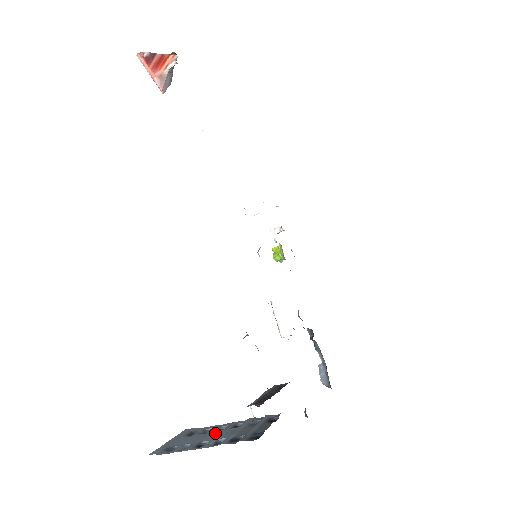
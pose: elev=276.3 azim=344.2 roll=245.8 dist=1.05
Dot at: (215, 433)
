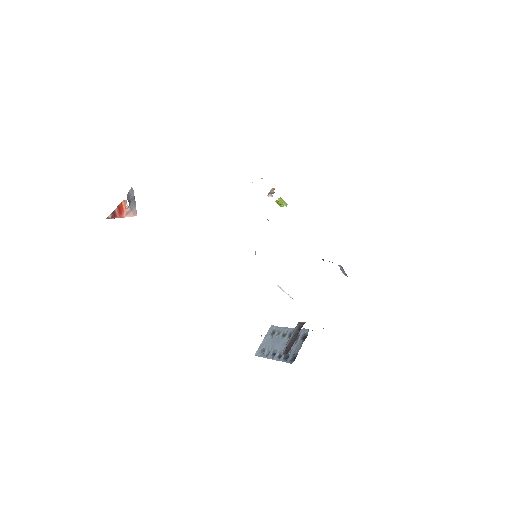
Dot at: (281, 341)
